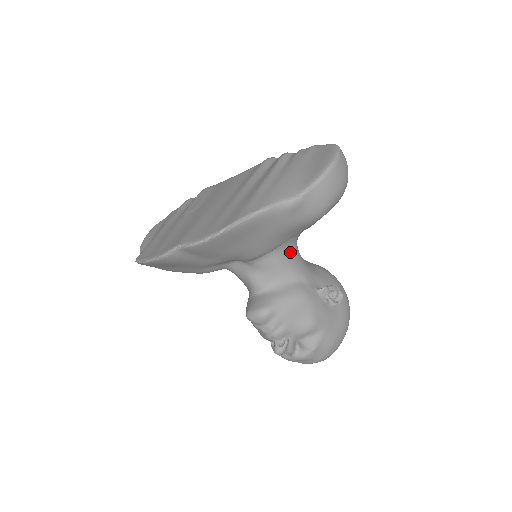
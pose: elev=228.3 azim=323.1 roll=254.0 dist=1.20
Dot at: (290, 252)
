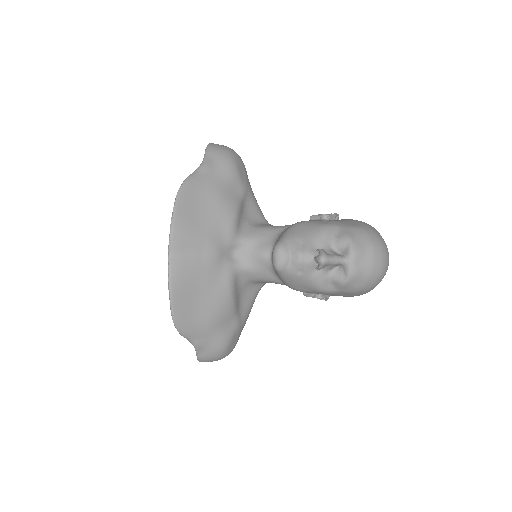
Dot at: (267, 225)
